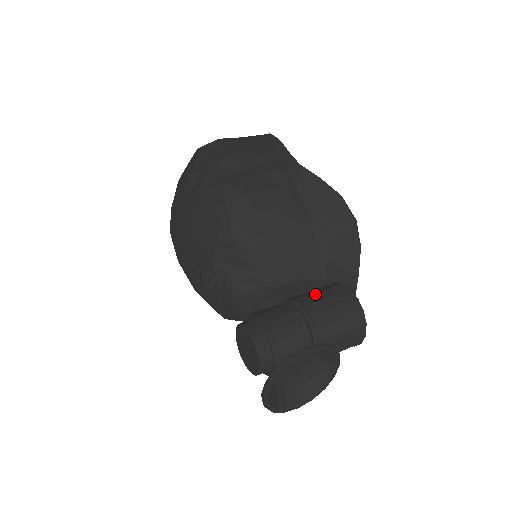
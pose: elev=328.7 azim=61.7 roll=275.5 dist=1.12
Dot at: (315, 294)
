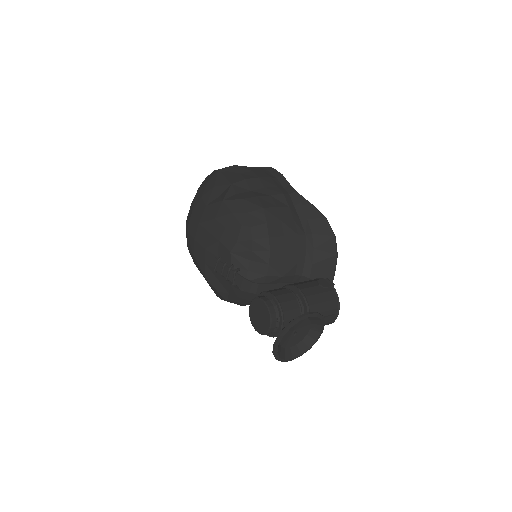
Dot at: (307, 283)
